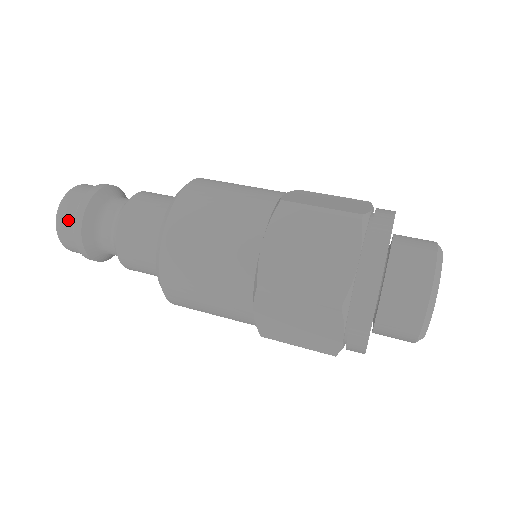
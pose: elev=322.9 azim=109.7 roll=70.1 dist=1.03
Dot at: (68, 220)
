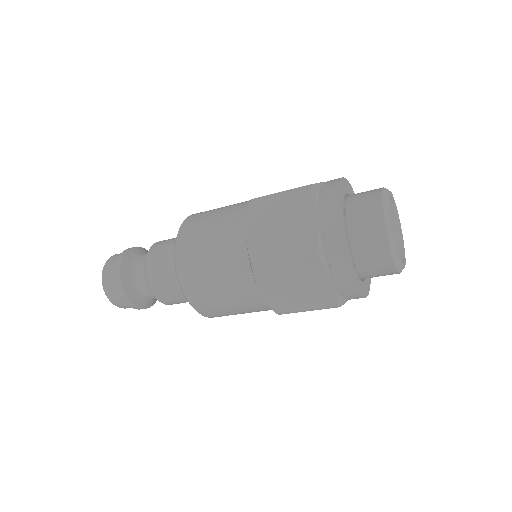
Dot at: (110, 280)
